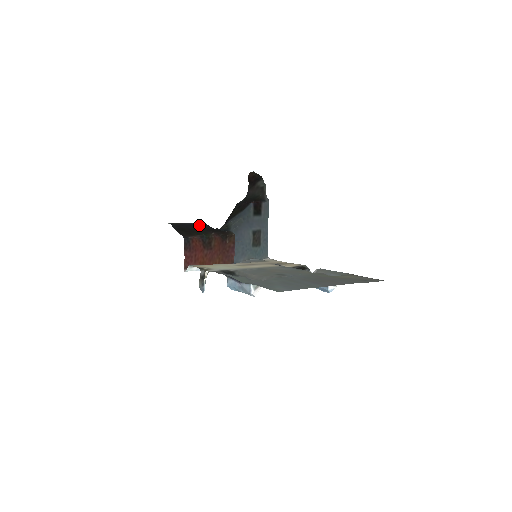
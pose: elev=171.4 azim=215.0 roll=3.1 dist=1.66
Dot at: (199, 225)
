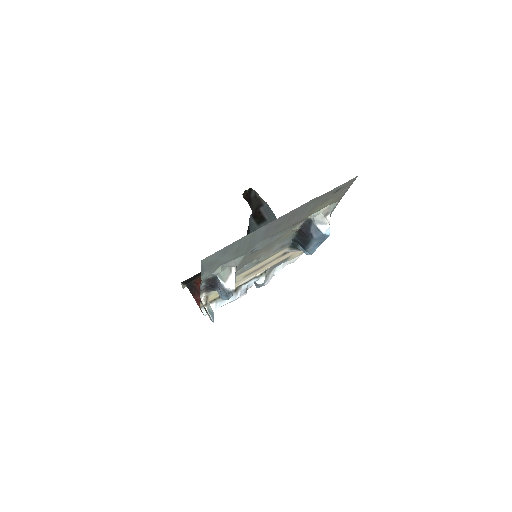
Dot at: occluded
